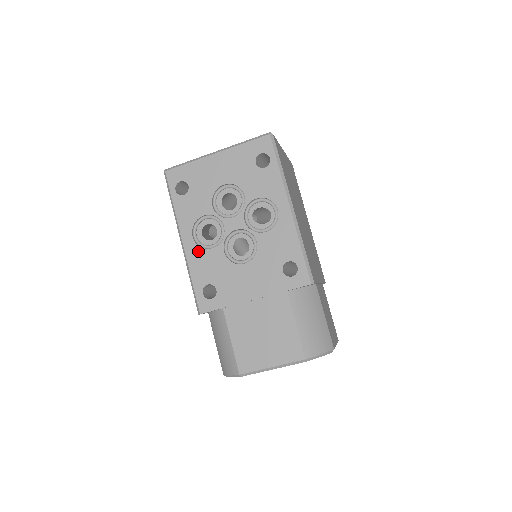
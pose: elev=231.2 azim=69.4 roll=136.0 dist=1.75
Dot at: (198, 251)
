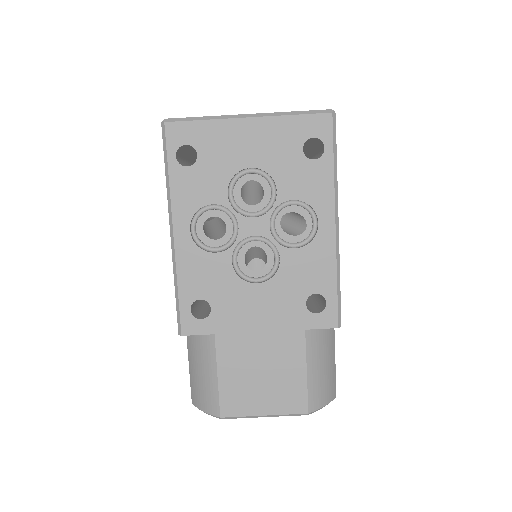
Dot at: (194, 252)
